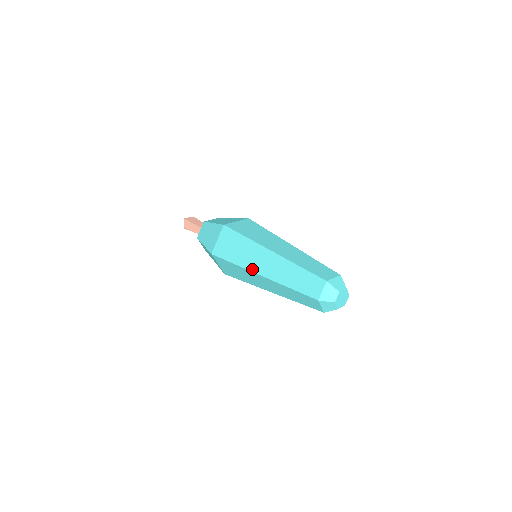
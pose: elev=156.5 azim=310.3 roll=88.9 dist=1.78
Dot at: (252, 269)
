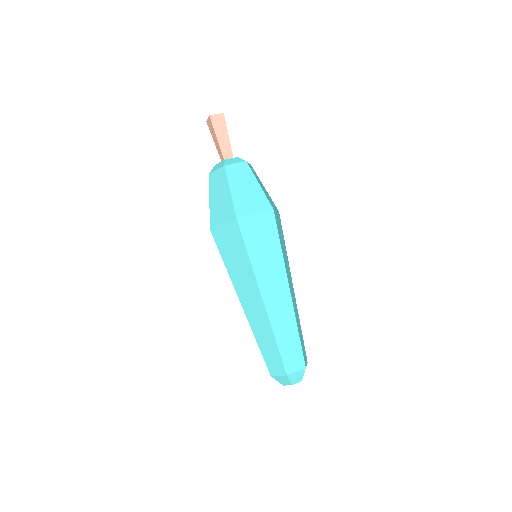
Dot at: (237, 291)
